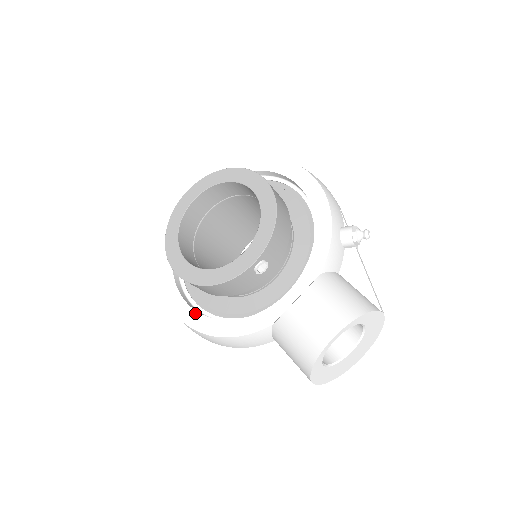
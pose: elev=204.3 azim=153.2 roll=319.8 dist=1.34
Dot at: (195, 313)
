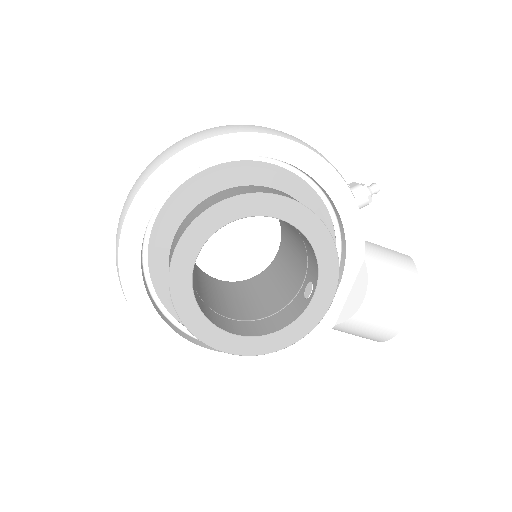
Dot at: (239, 356)
